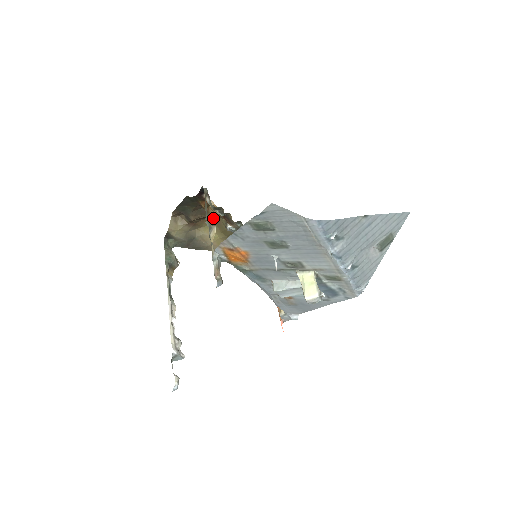
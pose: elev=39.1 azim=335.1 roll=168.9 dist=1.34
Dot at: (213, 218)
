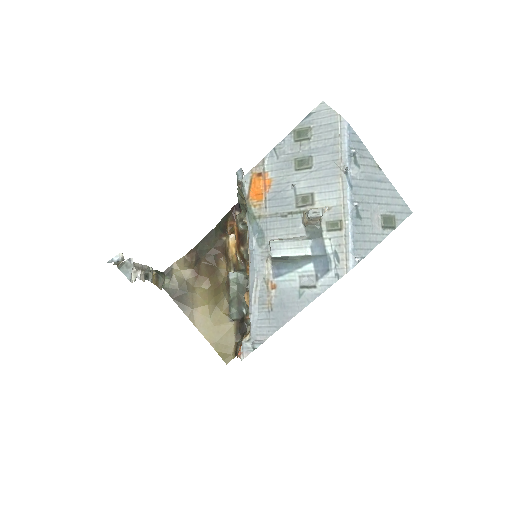
Dot at: (216, 278)
